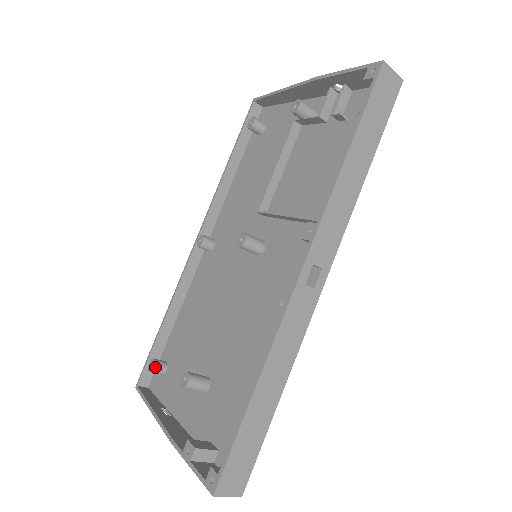
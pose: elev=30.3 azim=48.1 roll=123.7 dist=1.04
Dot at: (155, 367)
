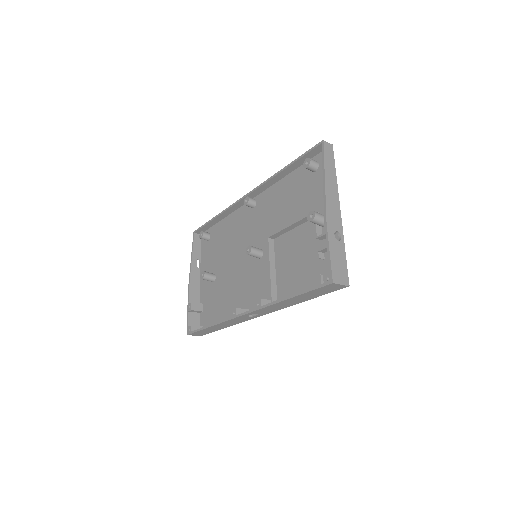
Dot at: (202, 238)
